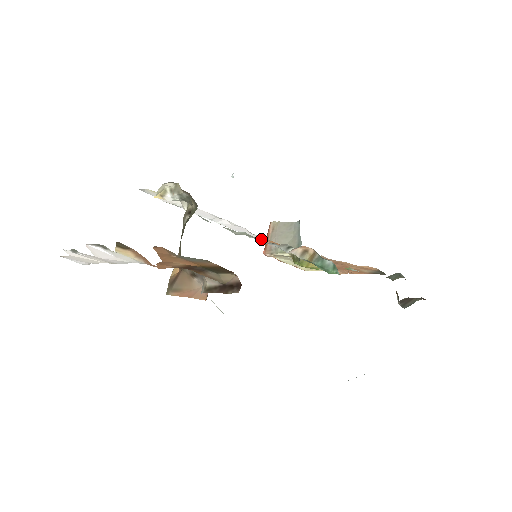
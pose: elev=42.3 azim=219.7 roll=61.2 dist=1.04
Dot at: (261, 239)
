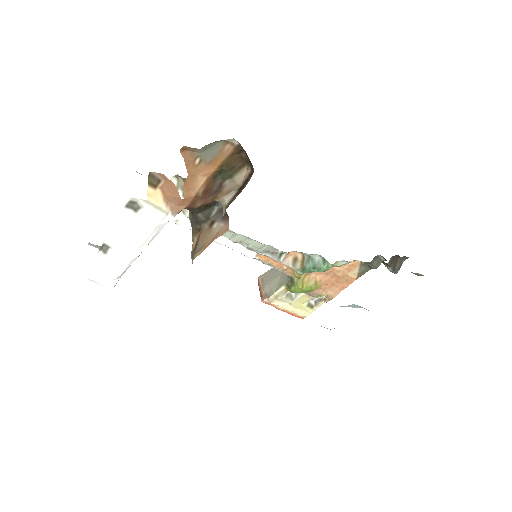
Dot at: (255, 257)
